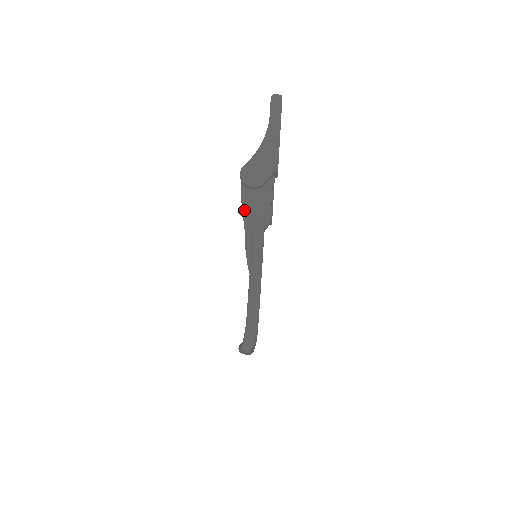
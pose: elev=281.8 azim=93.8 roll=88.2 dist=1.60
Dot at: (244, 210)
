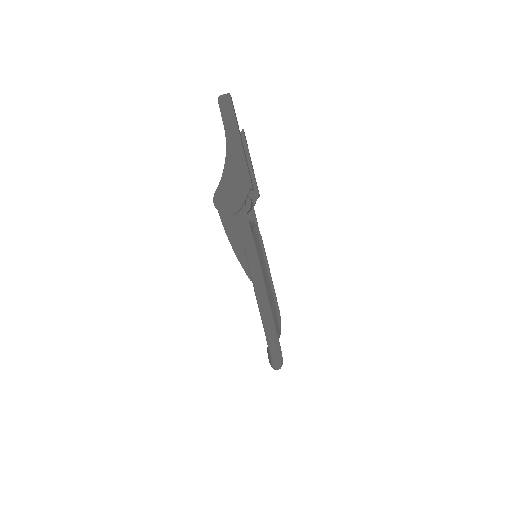
Dot at: (231, 240)
